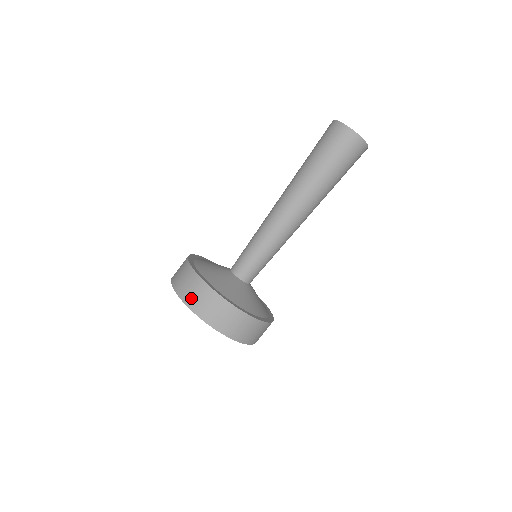
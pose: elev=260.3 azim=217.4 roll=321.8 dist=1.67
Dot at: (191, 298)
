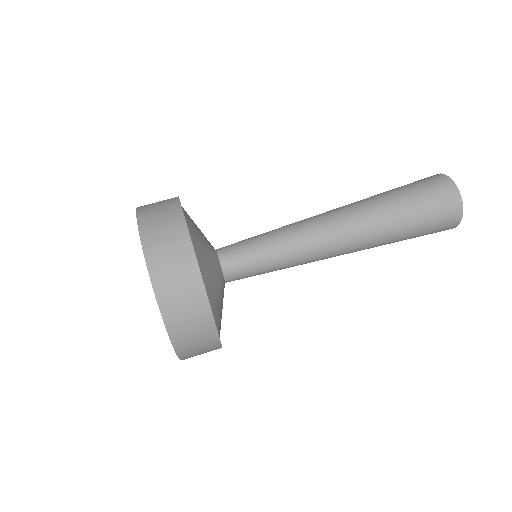
Dot at: (160, 260)
